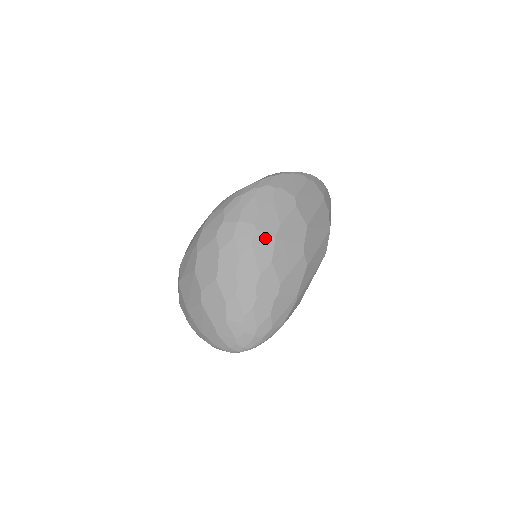
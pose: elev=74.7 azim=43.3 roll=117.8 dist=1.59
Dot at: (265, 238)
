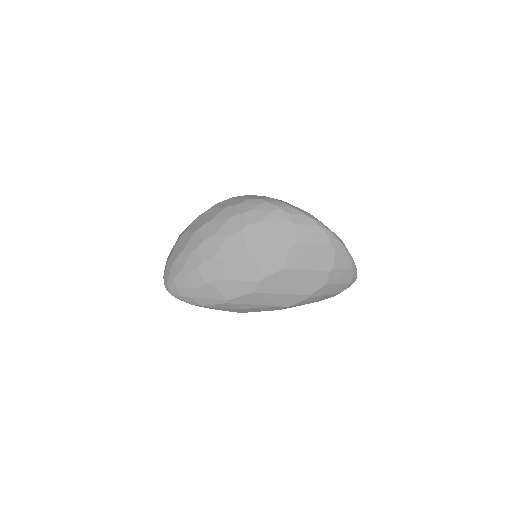
Dot at: (241, 241)
